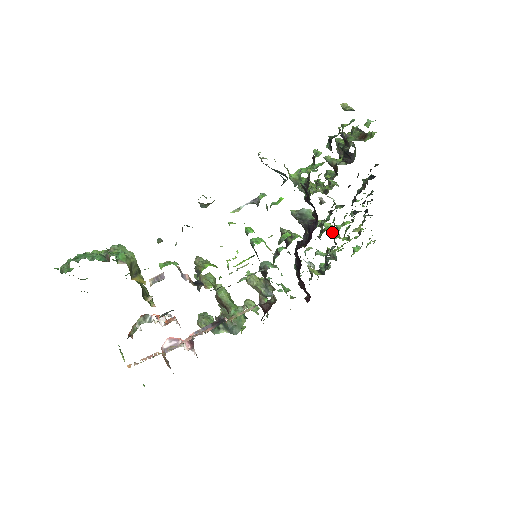
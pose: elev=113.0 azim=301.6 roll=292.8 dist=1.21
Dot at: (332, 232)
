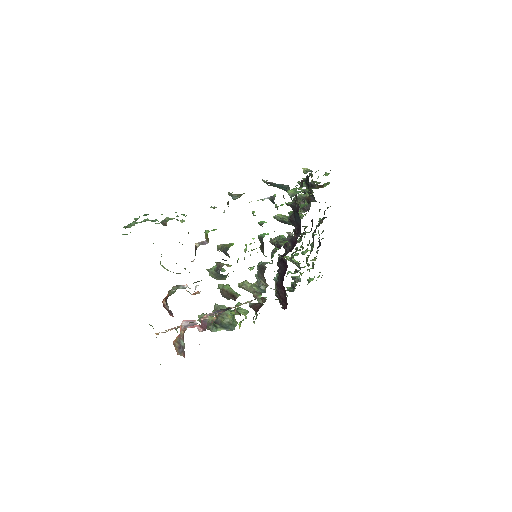
Dot at: (296, 261)
